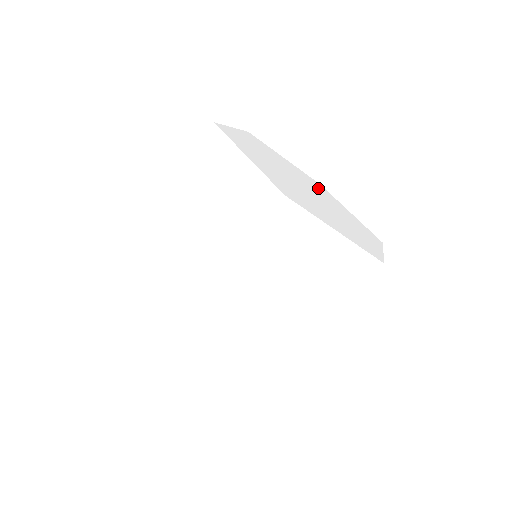
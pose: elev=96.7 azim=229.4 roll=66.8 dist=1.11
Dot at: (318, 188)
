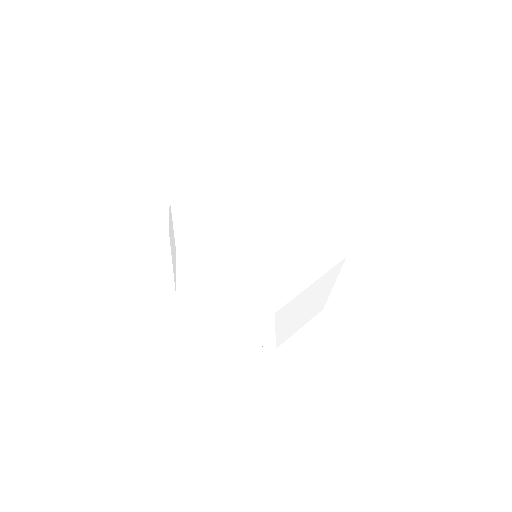
Dot at: (240, 180)
